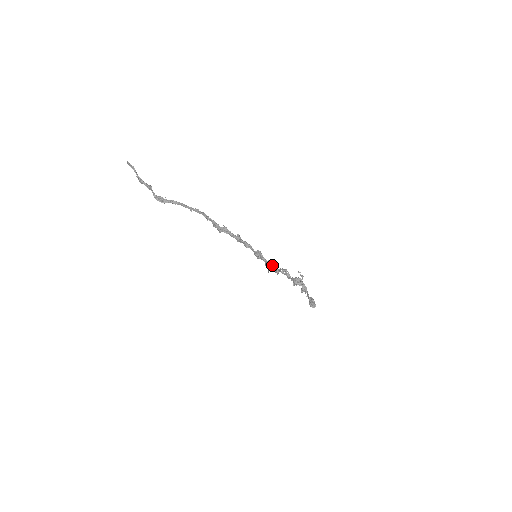
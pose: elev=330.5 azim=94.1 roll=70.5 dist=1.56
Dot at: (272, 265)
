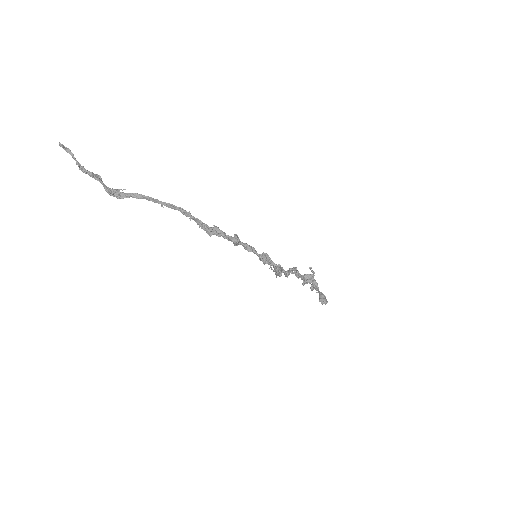
Dot at: occluded
